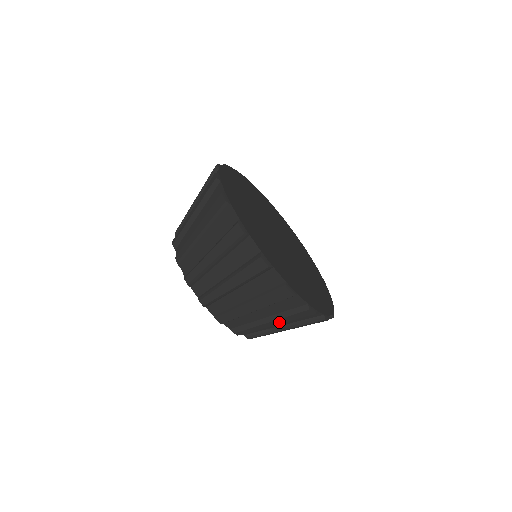
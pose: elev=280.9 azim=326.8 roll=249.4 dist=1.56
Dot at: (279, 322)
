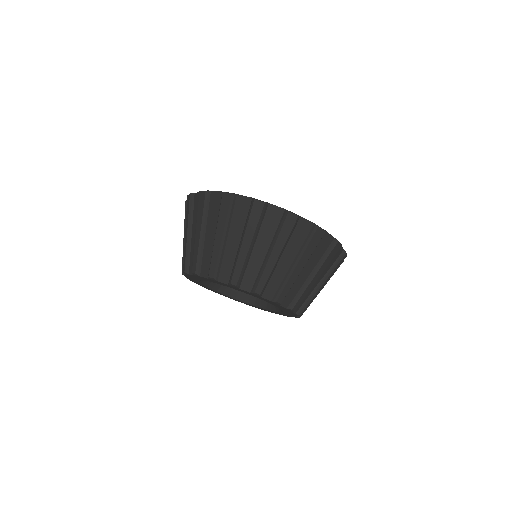
Dot at: (321, 272)
